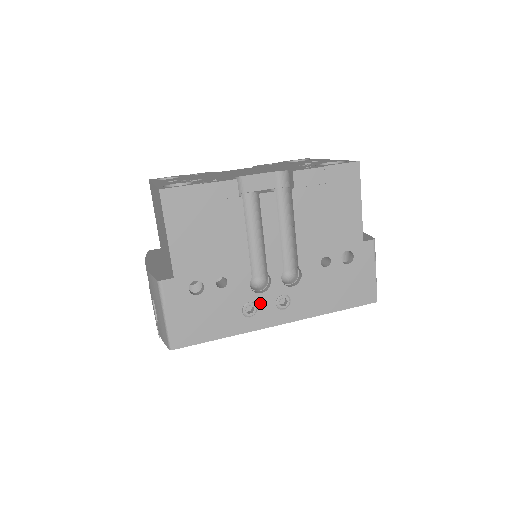
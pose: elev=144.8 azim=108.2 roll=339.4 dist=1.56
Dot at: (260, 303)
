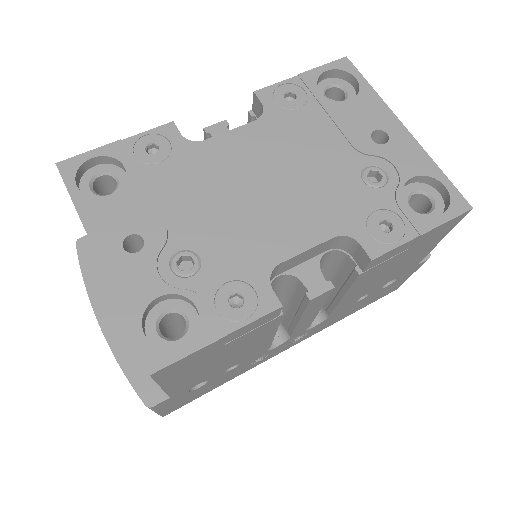
Dot at: (272, 351)
